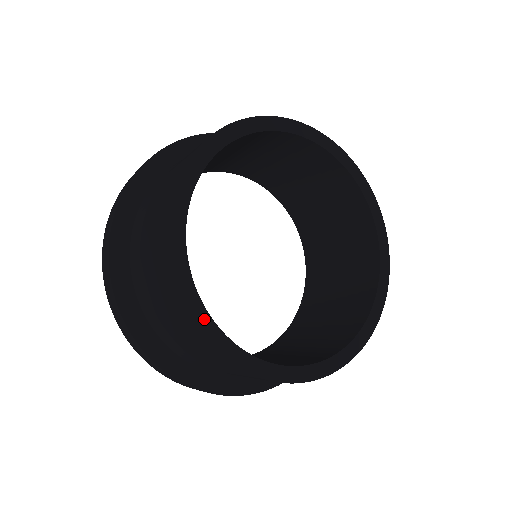
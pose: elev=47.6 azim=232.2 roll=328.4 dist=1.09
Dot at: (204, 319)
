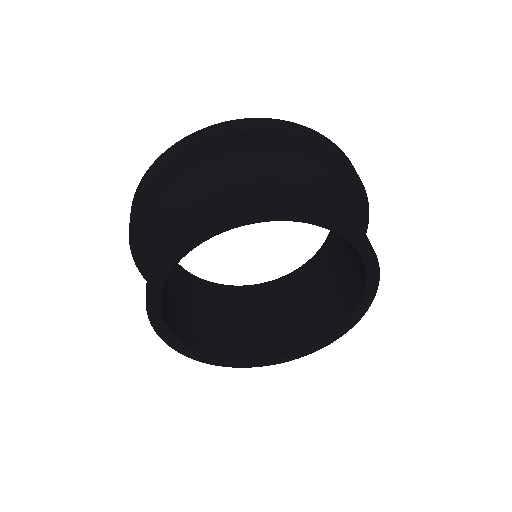
Dot at: (192, 353)
